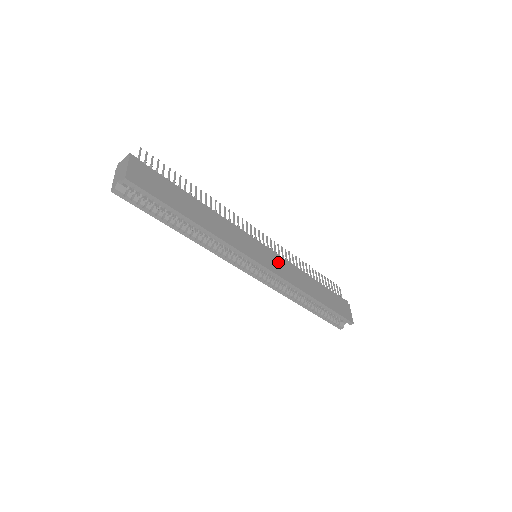
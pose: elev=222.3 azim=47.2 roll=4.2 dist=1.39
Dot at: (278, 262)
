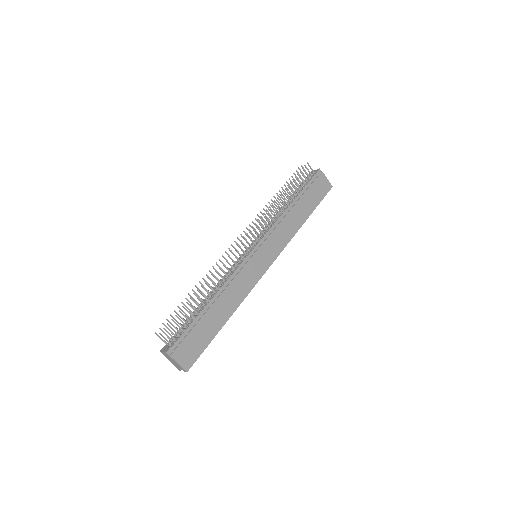
Dot at: (271, 243)
